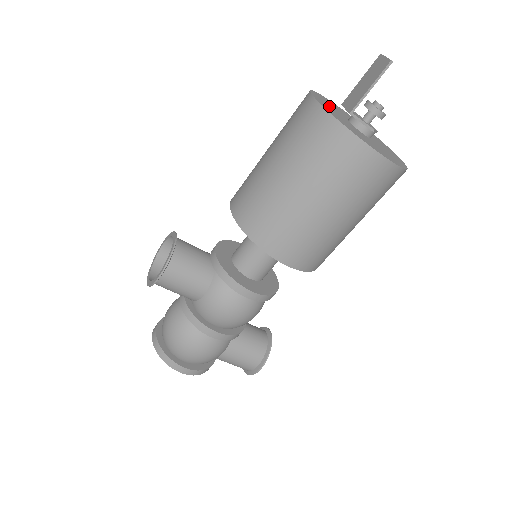
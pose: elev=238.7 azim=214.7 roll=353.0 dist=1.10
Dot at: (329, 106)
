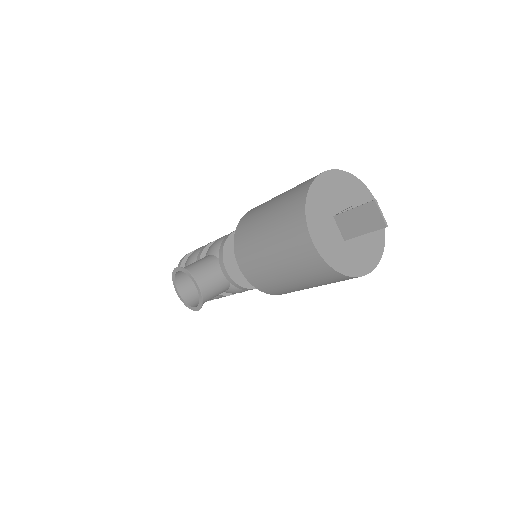
Dot at: (325, 230)
